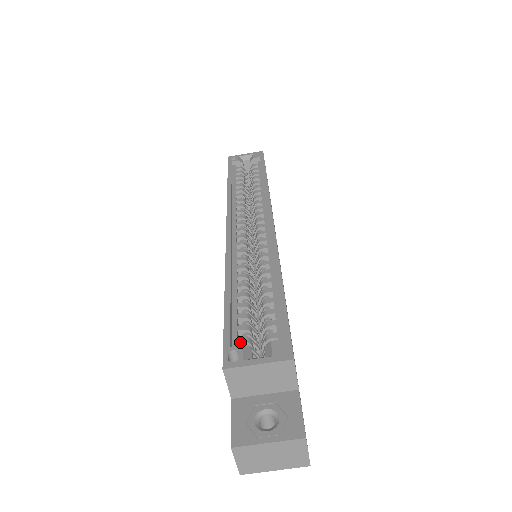
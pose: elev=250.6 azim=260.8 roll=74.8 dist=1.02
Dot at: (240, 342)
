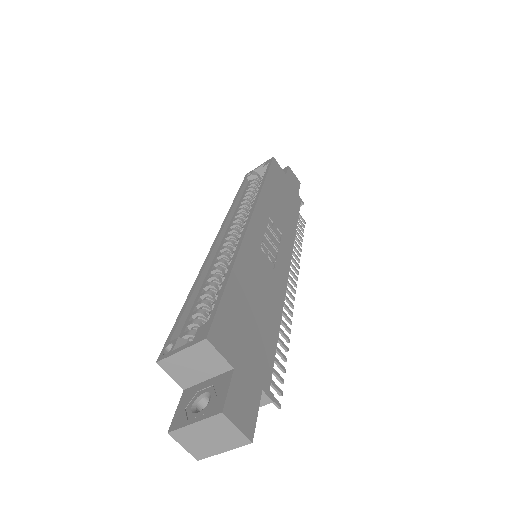
Dot at: (183, 336)
